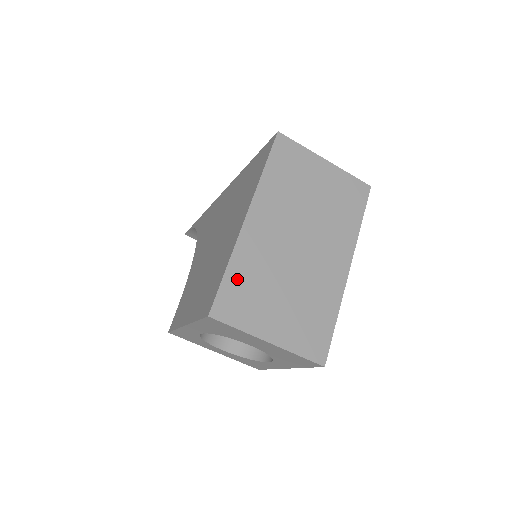
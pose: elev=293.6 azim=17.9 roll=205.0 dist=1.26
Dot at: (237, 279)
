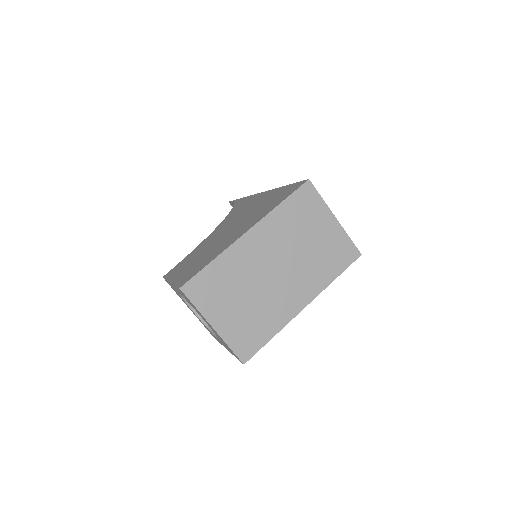
Dot at: (214, 273)
